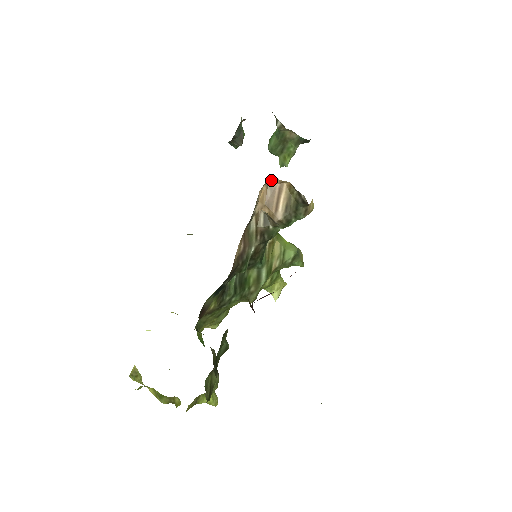
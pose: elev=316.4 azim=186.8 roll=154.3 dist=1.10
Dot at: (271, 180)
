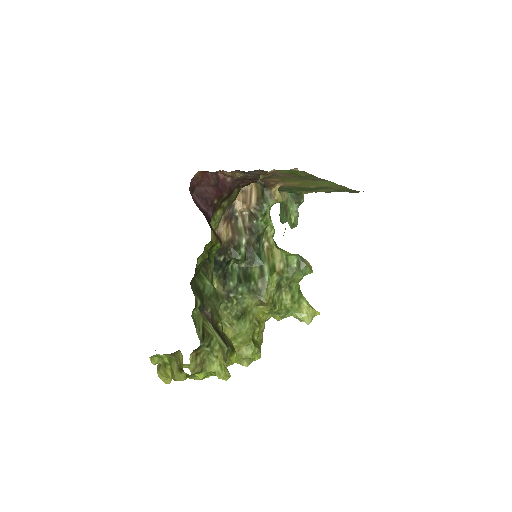
Dot at: (244, 188)
